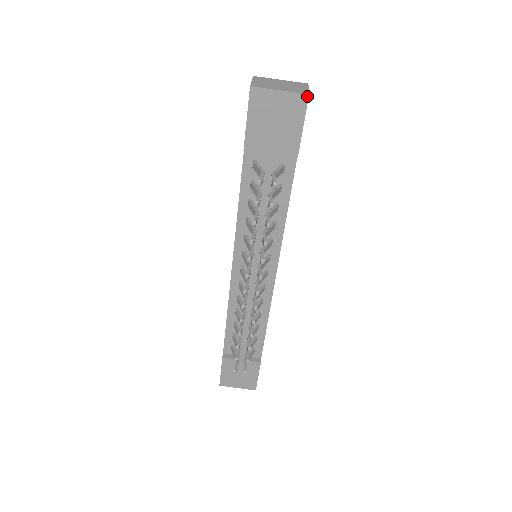
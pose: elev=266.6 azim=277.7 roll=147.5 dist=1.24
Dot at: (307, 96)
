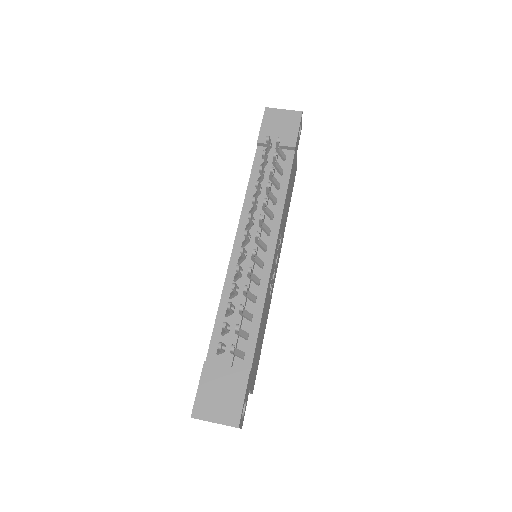
Dot at: (301, 112)
